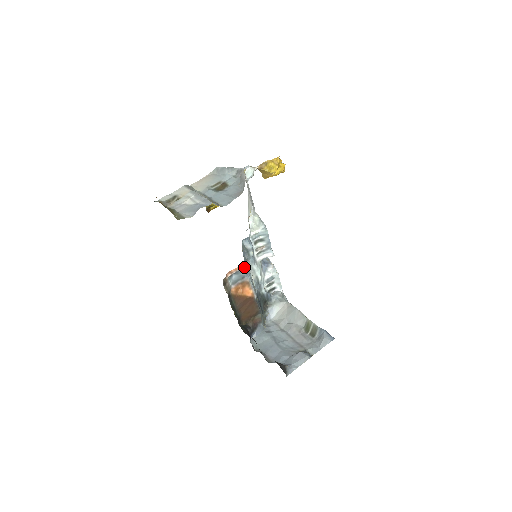
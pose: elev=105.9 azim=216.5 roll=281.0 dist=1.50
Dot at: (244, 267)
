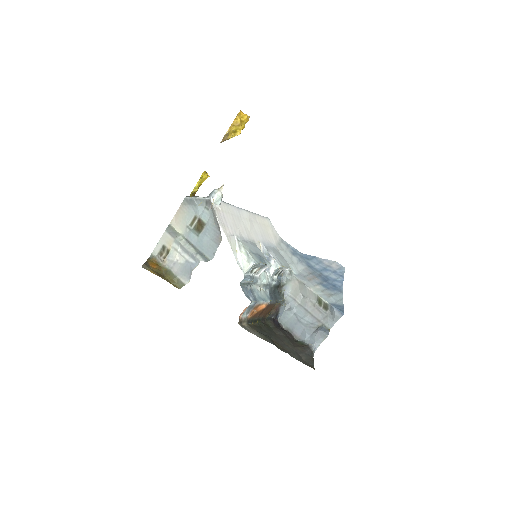
Dot at: (251, 303)
